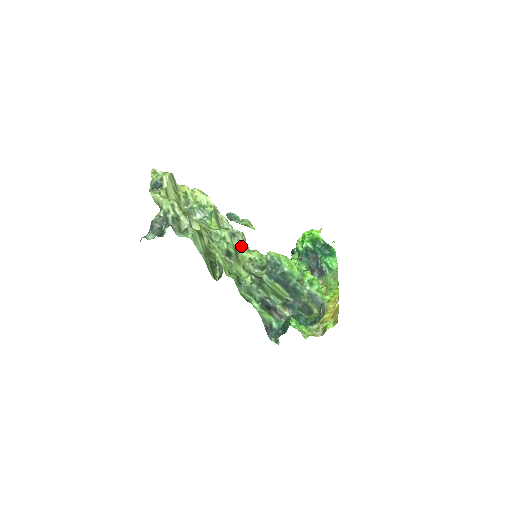
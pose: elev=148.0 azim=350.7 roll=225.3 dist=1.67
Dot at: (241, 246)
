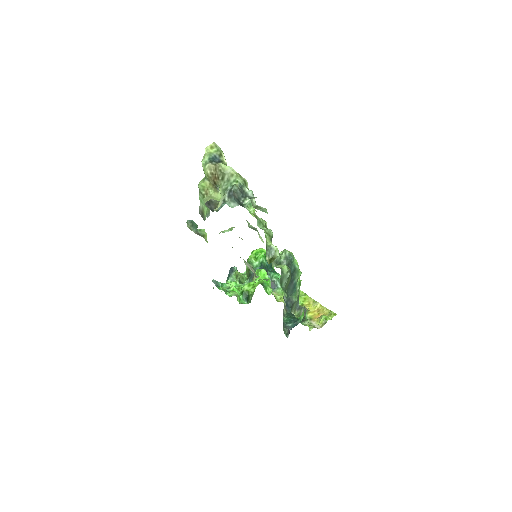
Dot at: occluded
